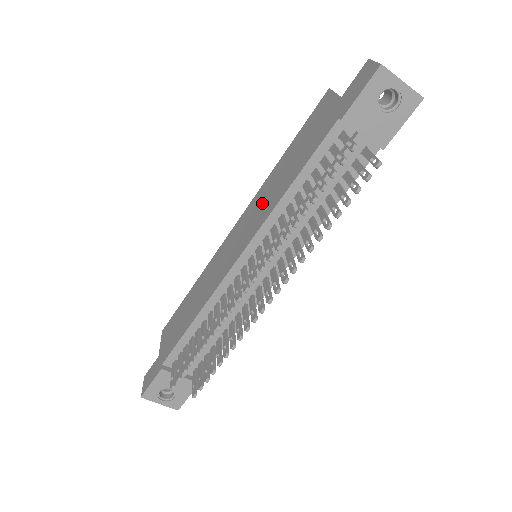
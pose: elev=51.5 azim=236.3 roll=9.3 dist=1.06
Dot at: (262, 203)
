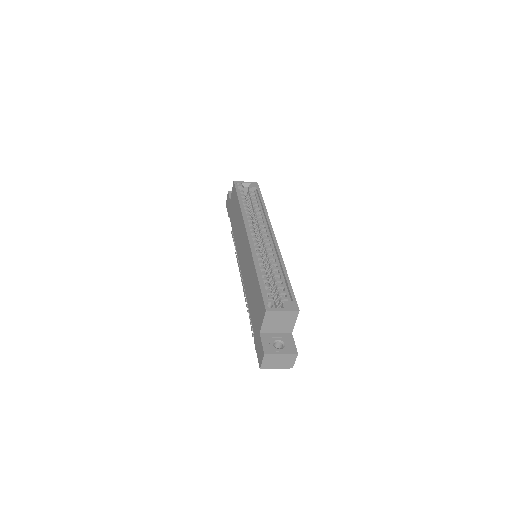
Dot at: (247, 270)
